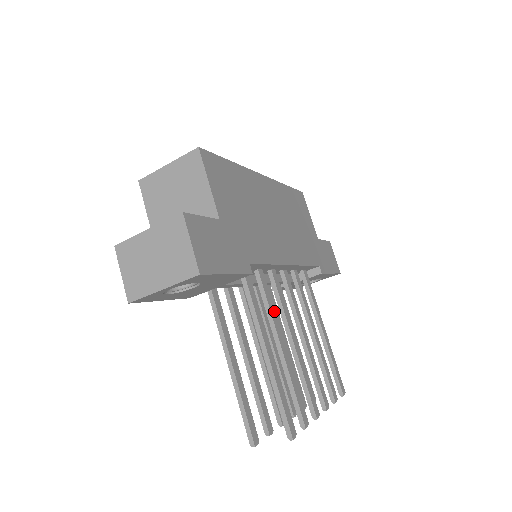
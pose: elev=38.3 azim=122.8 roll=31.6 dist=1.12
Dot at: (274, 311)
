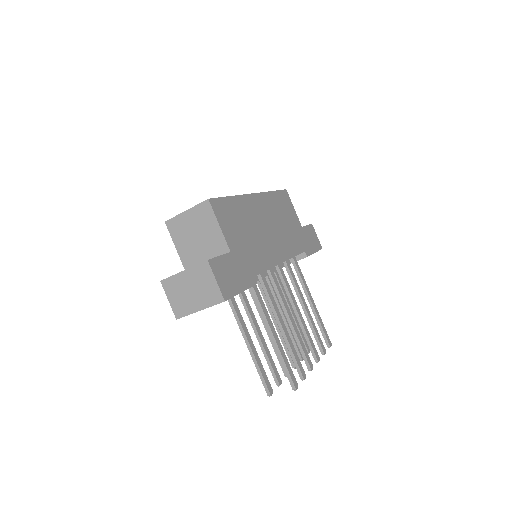
Dot at: (274, 301)
